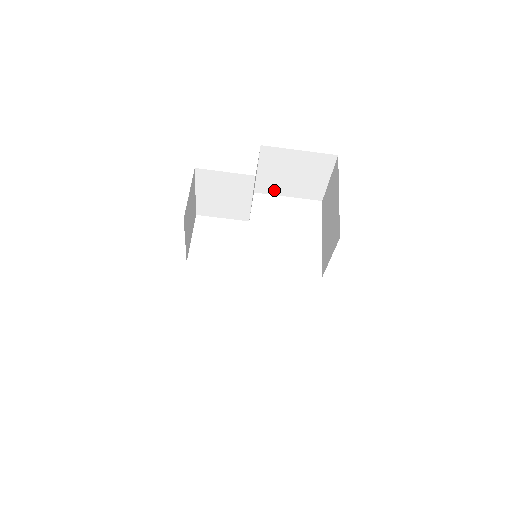
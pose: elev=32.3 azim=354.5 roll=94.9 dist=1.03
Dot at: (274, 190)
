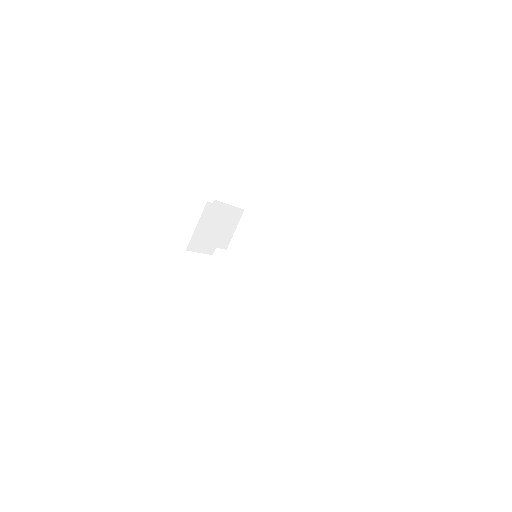
Dot at: occluded
